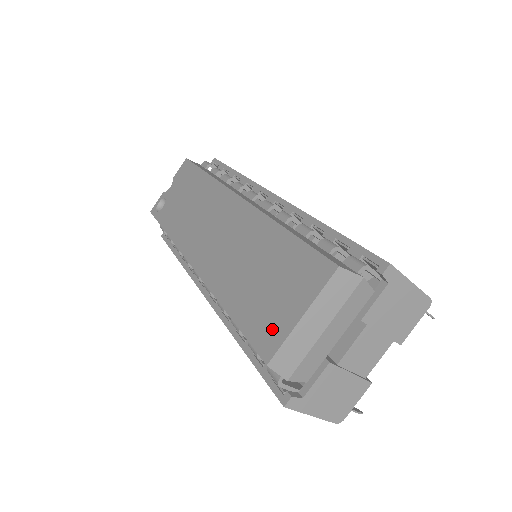
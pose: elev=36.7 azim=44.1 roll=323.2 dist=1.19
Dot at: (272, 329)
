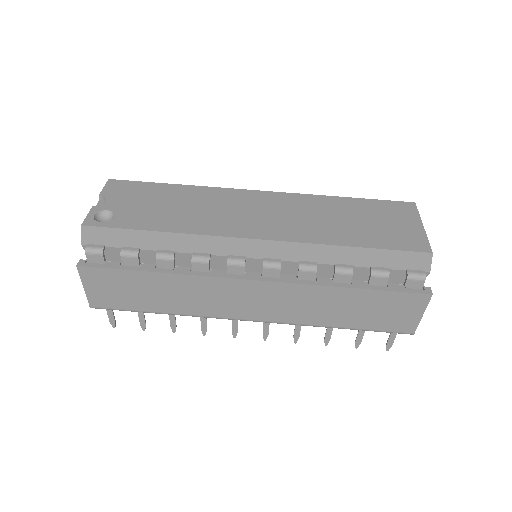
Dot at: (411, 238)
